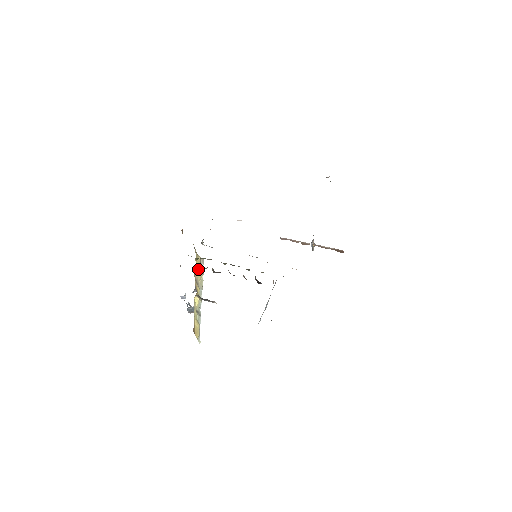
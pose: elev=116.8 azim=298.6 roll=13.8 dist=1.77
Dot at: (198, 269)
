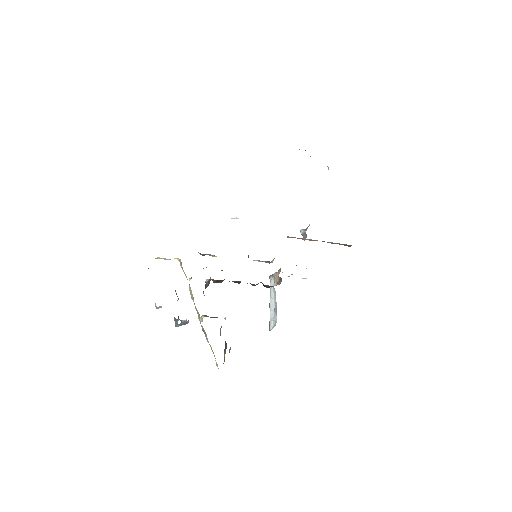
Dot at: occluded
